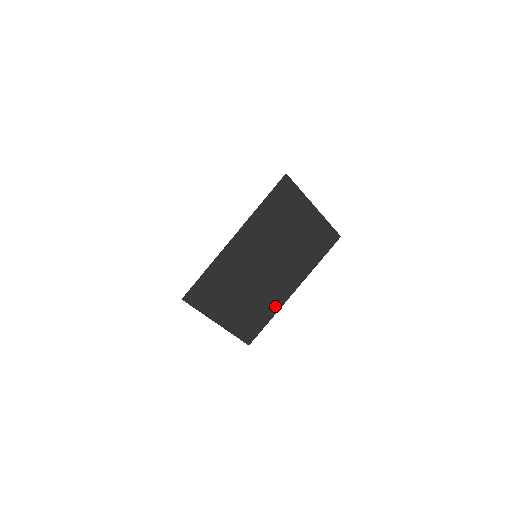
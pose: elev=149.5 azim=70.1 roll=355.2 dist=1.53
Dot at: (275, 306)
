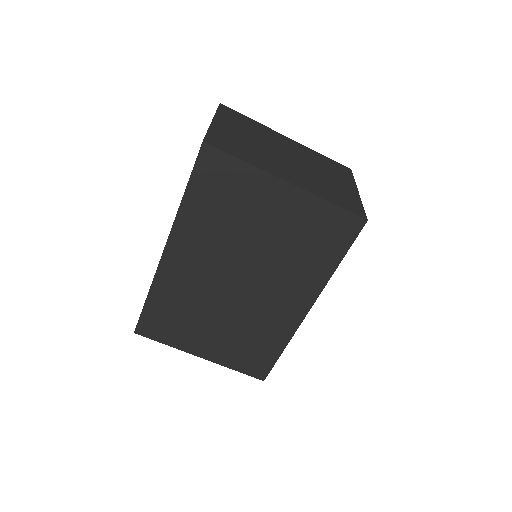
Dot at: (283, 332)
